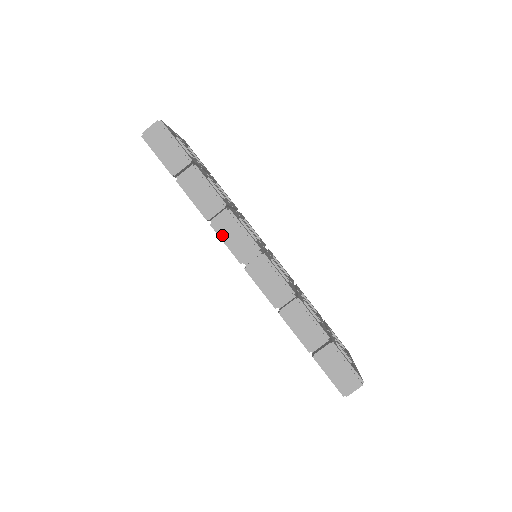
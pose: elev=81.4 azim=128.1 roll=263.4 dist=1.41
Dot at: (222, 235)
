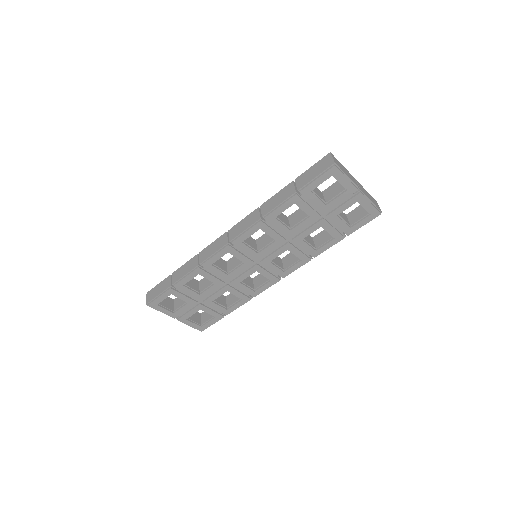
Dot at: (208, 257)
